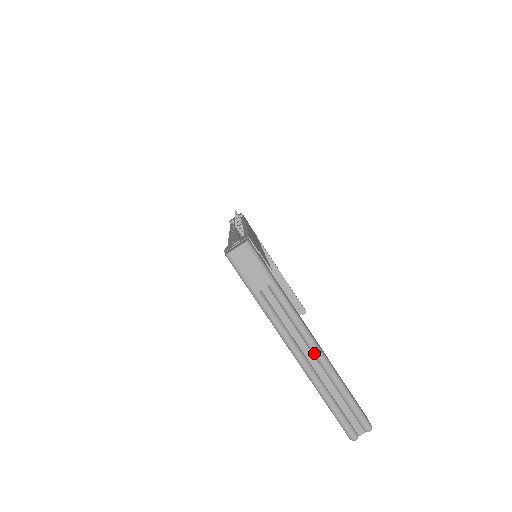
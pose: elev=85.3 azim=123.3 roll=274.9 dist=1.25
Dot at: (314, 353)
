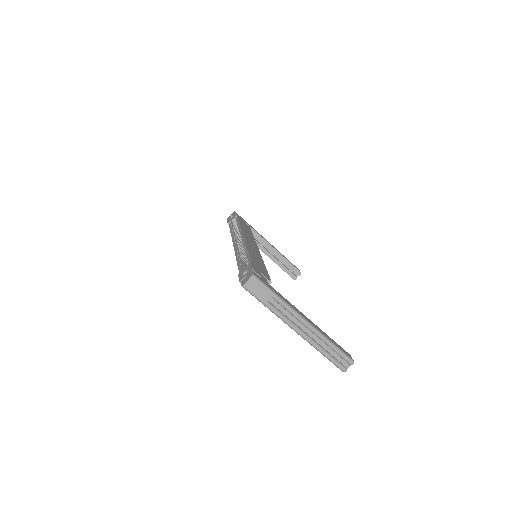
Dot at: (309, 329)
